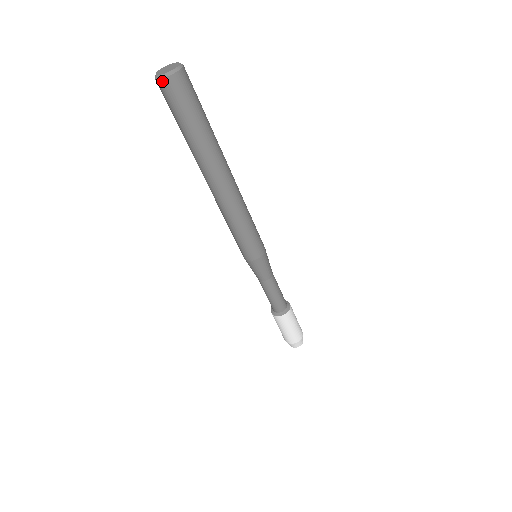
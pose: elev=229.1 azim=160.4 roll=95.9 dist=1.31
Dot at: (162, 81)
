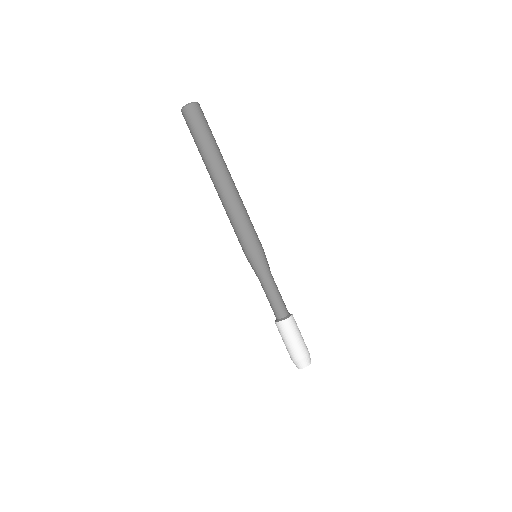
Dot at: (182, 112)
